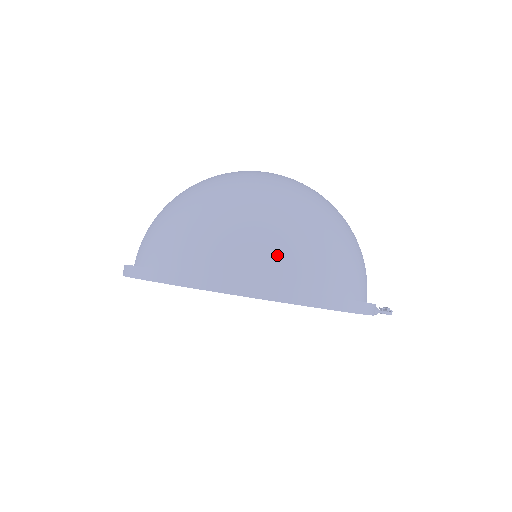
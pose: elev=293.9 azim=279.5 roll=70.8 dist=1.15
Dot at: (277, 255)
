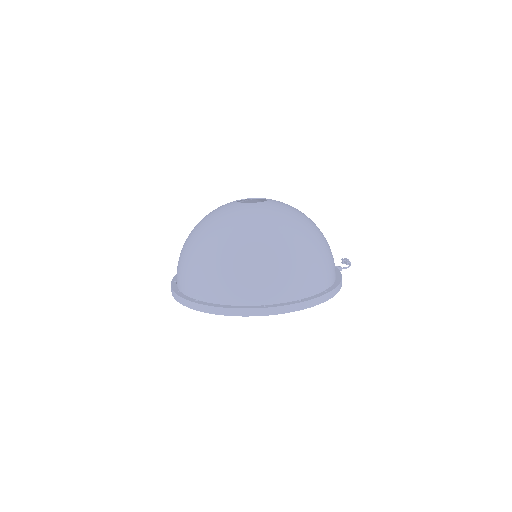
Dot at: (283, 283)
